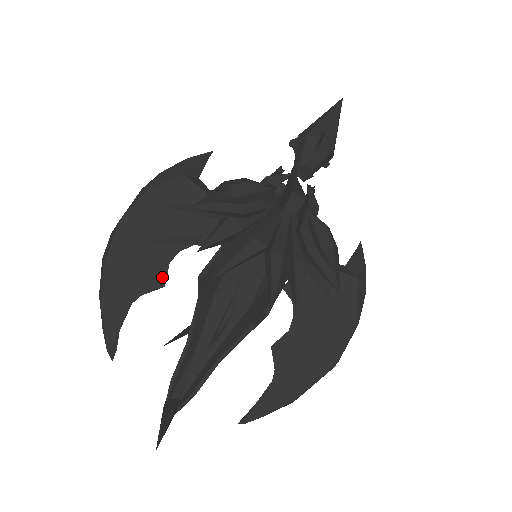
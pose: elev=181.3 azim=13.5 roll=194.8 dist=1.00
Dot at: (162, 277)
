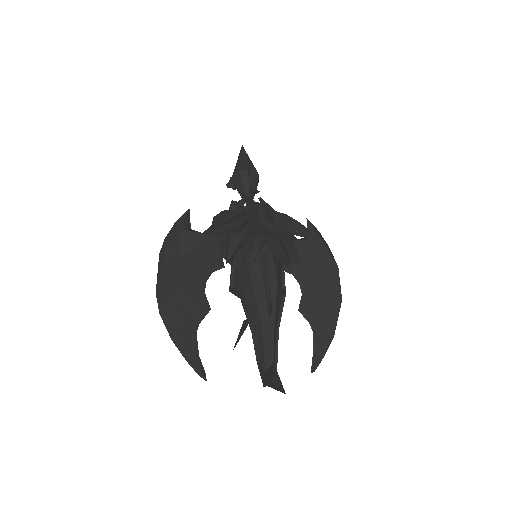
Dot at: (206, 304)
